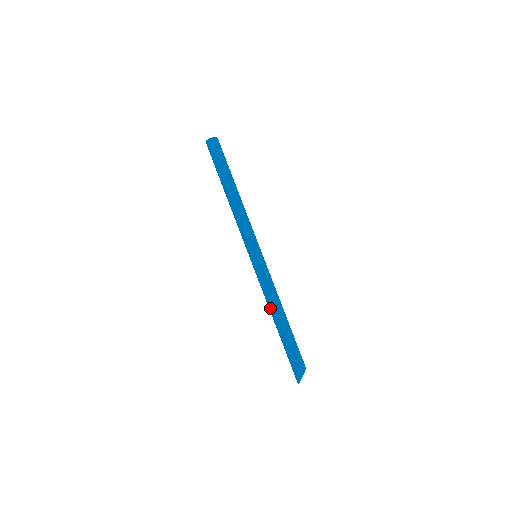
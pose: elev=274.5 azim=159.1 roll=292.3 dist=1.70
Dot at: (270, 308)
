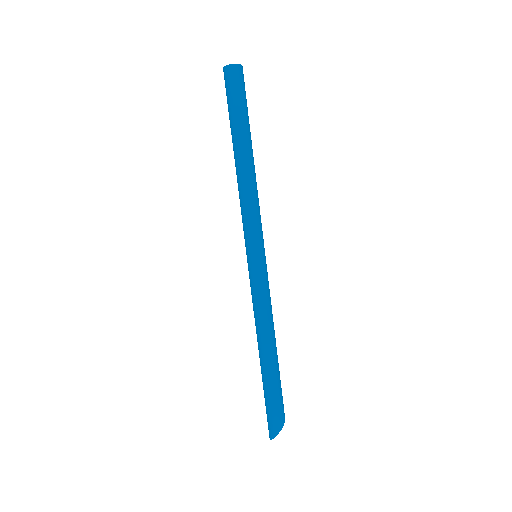
Dot at: (261, 333)
